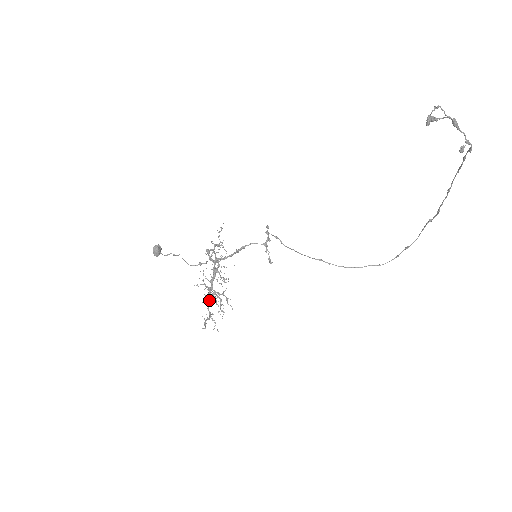
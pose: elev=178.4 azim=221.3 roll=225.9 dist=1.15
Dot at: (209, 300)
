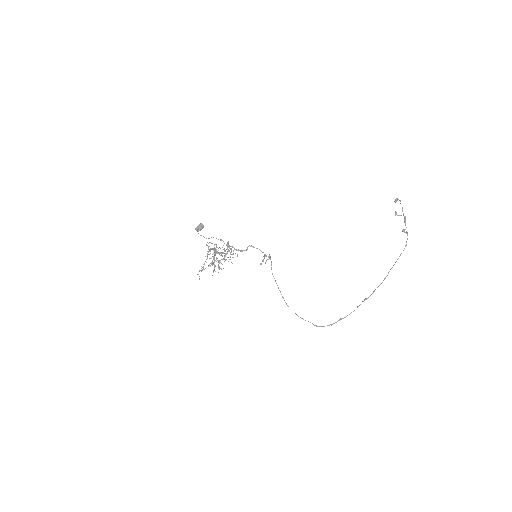
Dot at: (214, 248)
